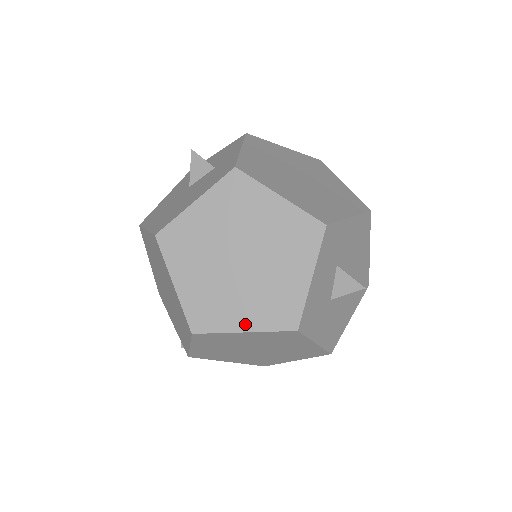
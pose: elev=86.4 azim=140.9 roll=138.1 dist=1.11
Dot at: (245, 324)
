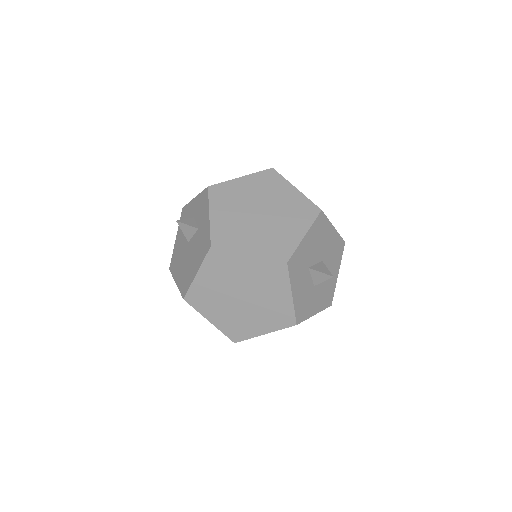
Dot at: (263, 330)
